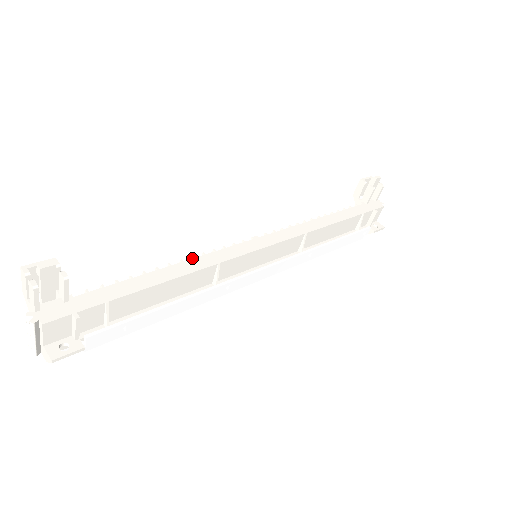
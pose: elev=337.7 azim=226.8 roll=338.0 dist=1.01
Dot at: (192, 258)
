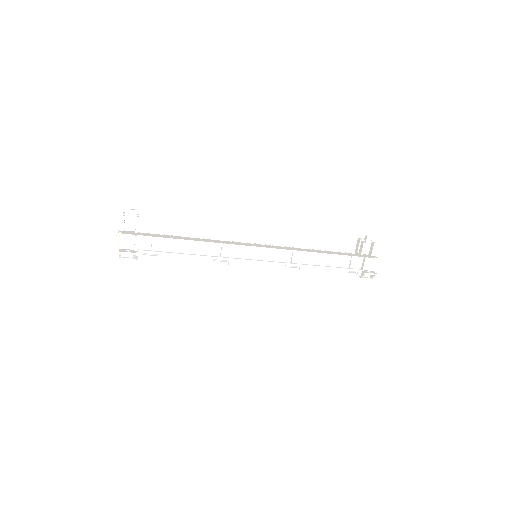
Dot at: (210, 240)
